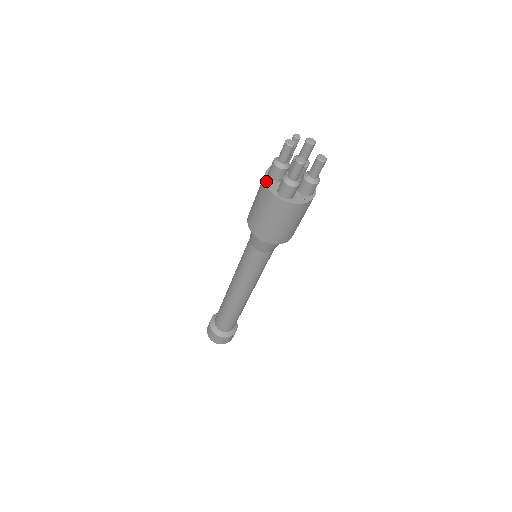
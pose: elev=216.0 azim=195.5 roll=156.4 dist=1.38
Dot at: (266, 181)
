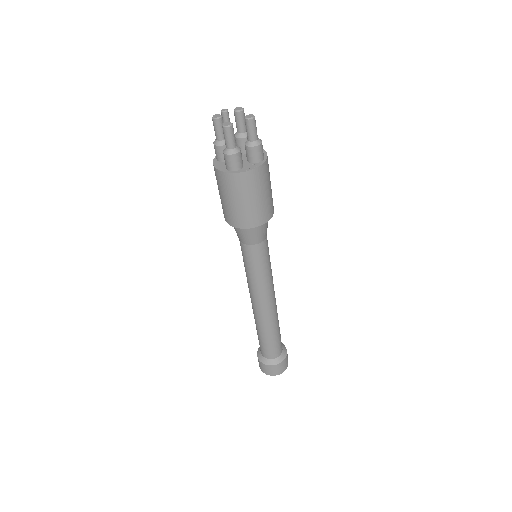
Dot at: (214, 164)
